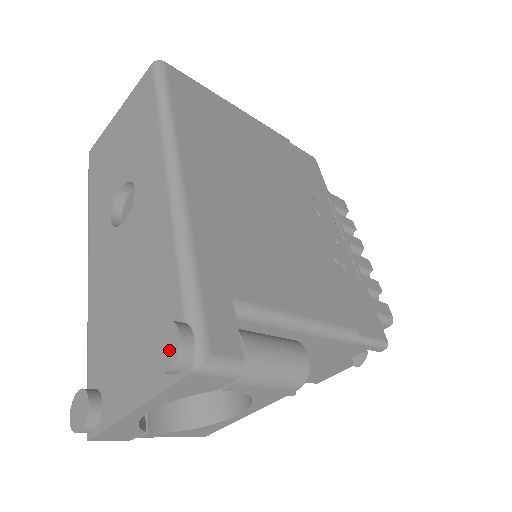
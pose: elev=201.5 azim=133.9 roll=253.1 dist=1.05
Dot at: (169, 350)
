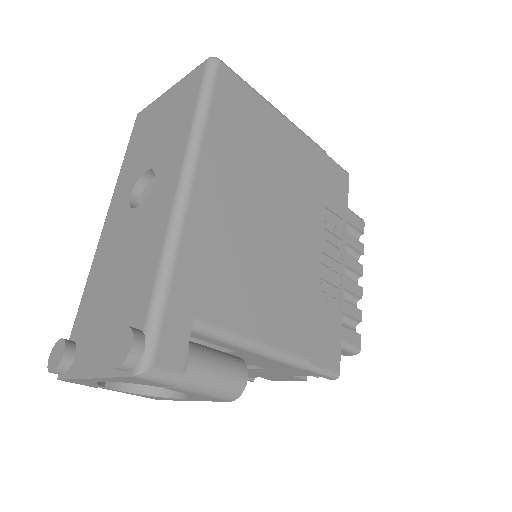
Dot at: (122, 352)
